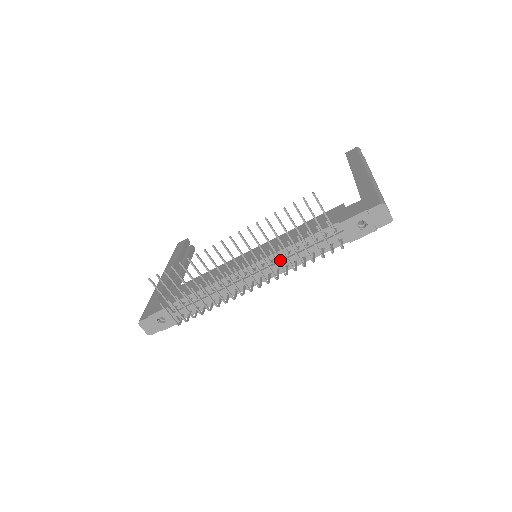
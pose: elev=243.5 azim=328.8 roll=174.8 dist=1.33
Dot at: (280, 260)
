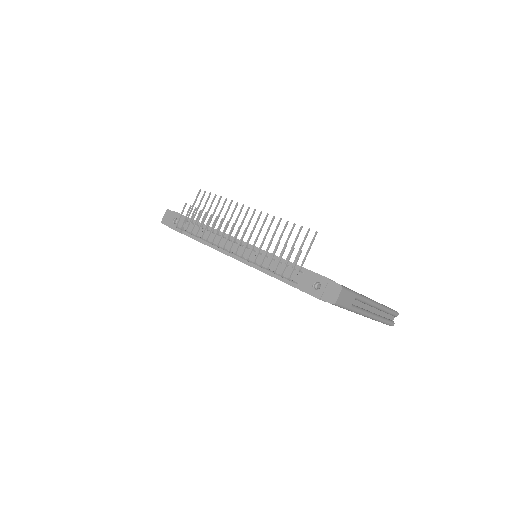
Dot at: (258, 256)
